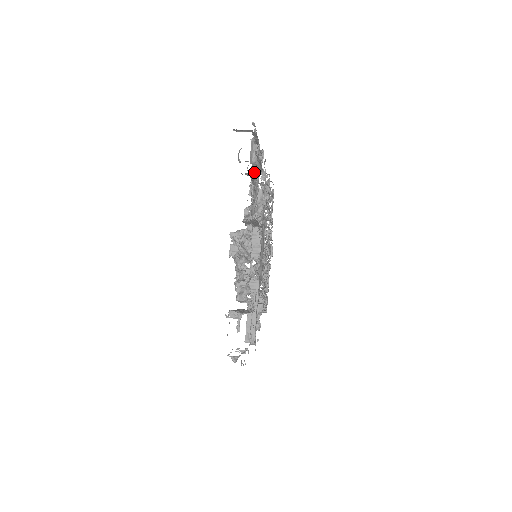
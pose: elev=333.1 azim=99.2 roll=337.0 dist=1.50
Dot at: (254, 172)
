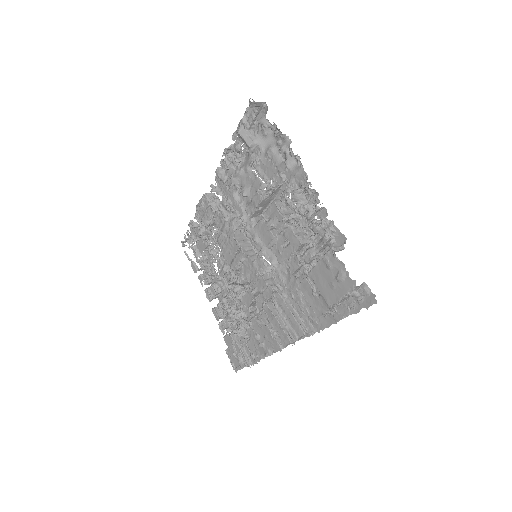
Dot at: (225, 177)
